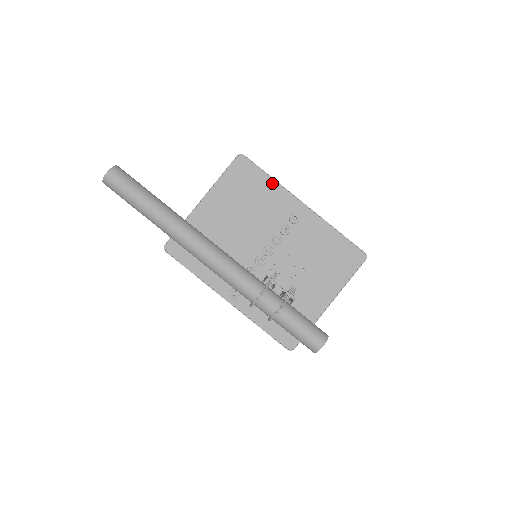
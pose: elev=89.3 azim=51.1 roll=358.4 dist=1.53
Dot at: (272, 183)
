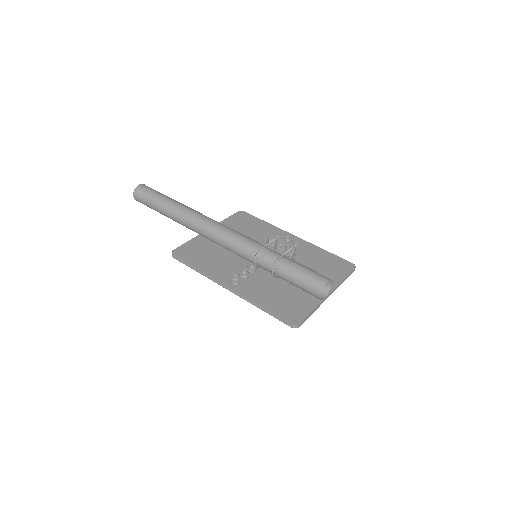
Dot at: (267, 225)
